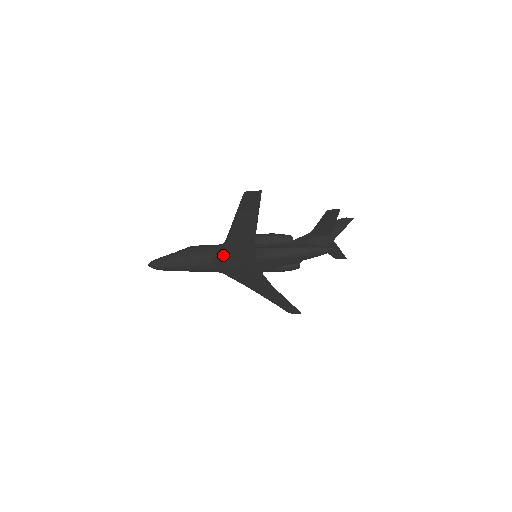
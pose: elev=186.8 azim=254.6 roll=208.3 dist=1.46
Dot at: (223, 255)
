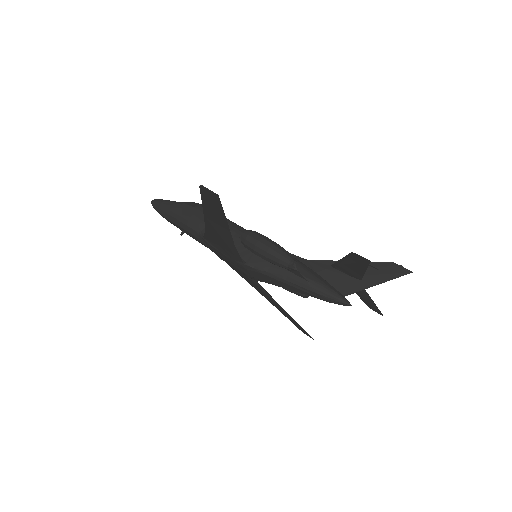
Dot at: (208, 238)
